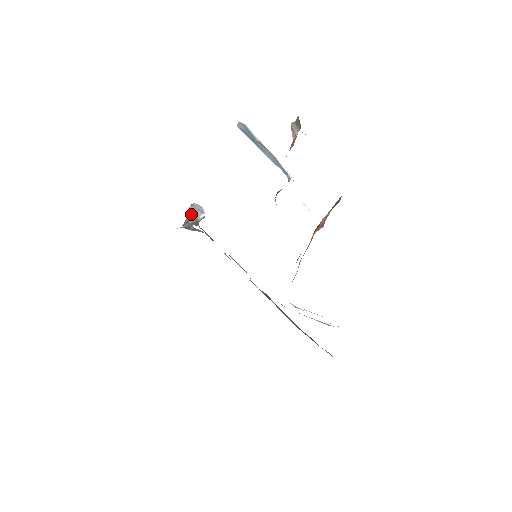
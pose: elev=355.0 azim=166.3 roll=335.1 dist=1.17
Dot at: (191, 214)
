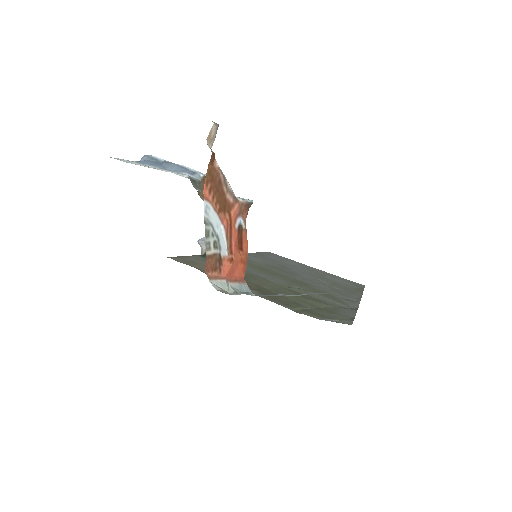
Dot at: (201, 247)
